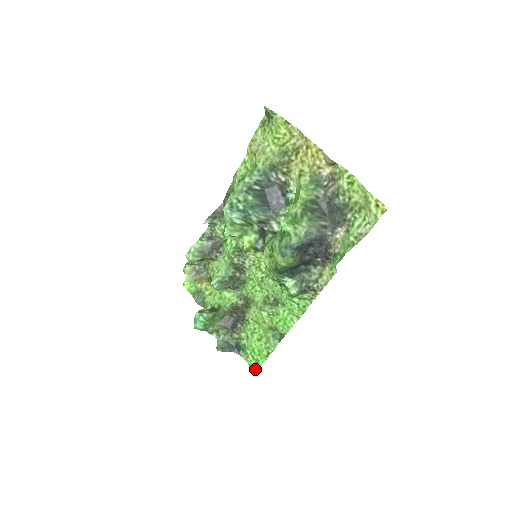
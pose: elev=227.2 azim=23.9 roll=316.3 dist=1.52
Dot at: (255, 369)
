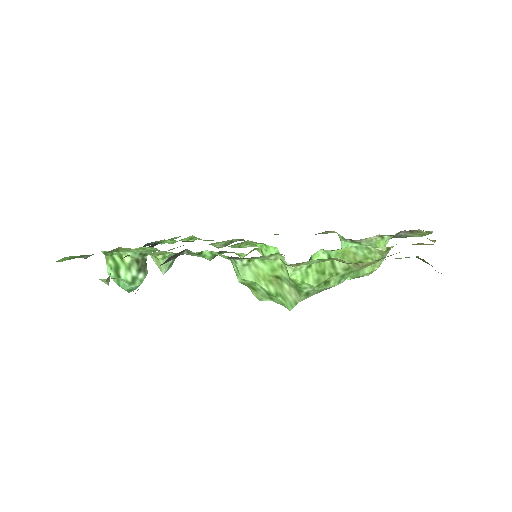
Dot at: occluded
